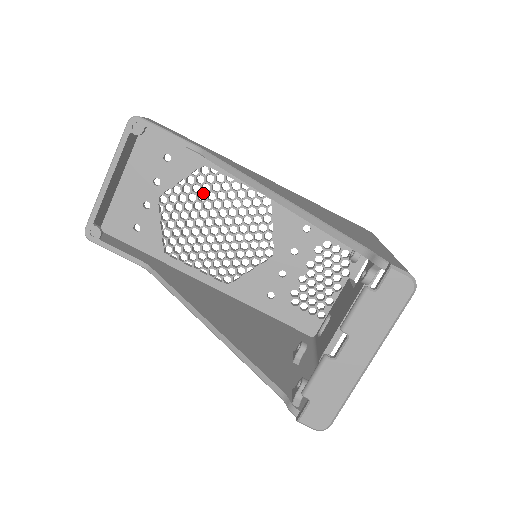
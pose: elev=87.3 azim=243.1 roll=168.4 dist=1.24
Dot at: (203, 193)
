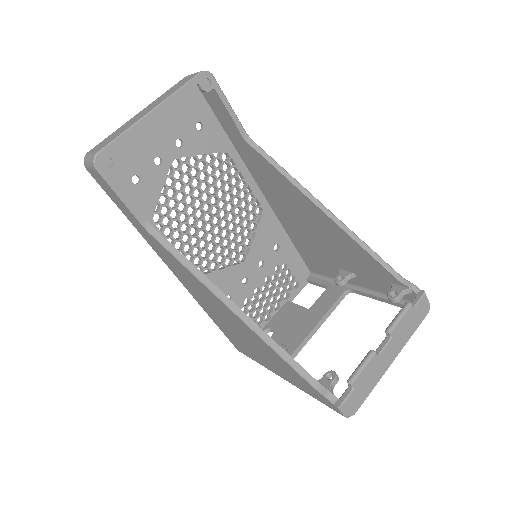
Dot at: (215, 177)
